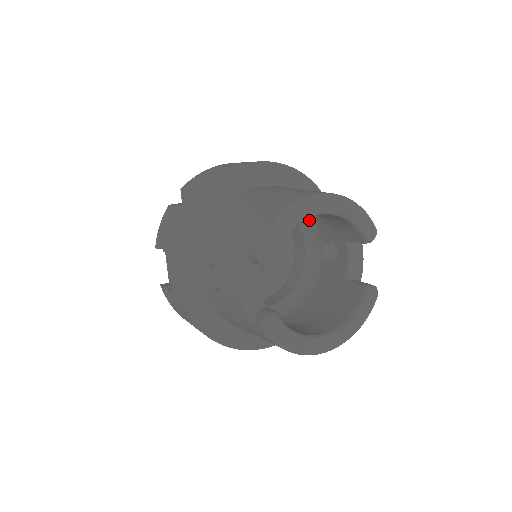
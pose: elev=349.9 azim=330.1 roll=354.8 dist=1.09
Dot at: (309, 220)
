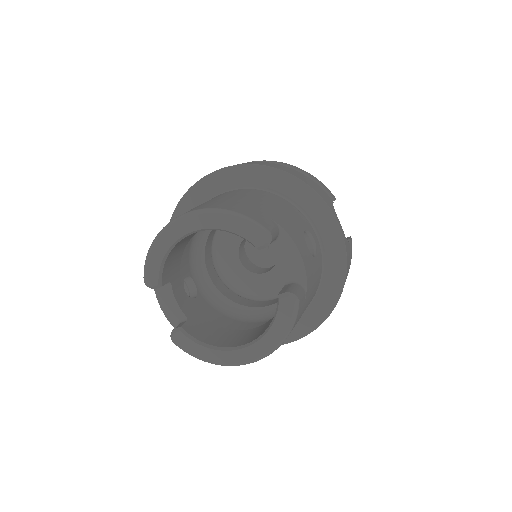
Dot at: occluded
